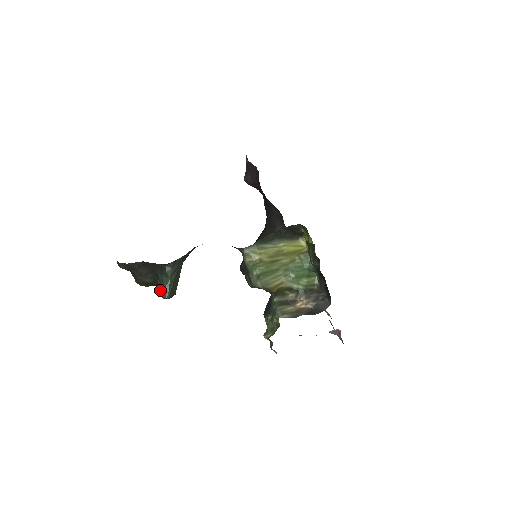
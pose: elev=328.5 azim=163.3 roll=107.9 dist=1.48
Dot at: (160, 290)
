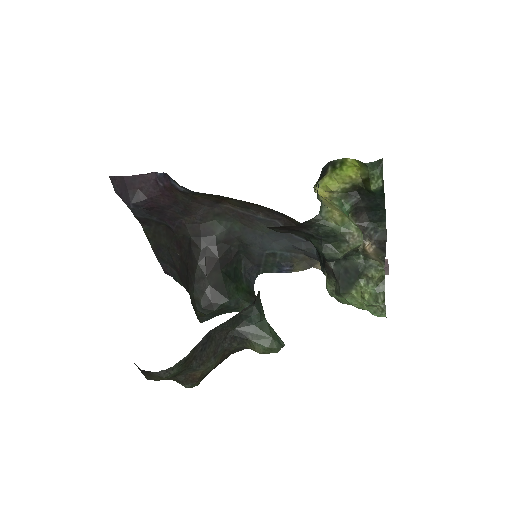
Dot at: (266, 345)
